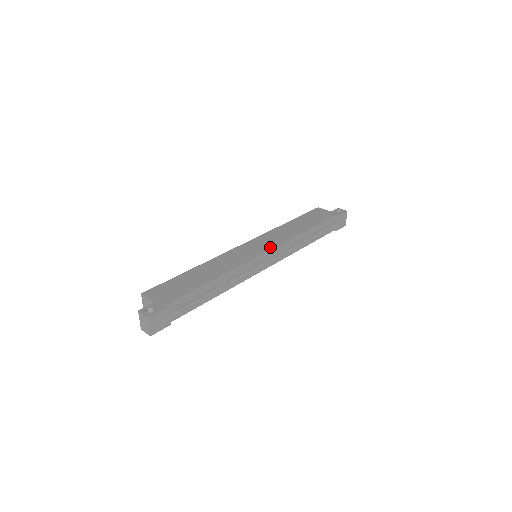
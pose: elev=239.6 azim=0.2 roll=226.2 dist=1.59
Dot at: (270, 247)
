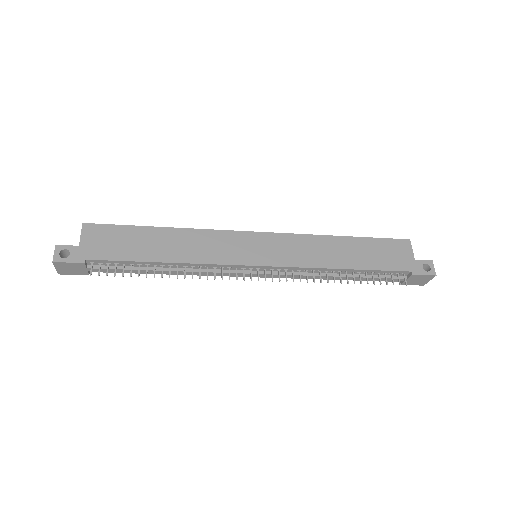
Dot at: (274, 261)
